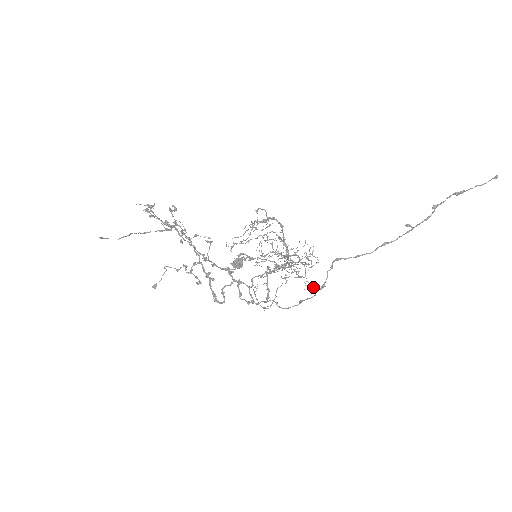
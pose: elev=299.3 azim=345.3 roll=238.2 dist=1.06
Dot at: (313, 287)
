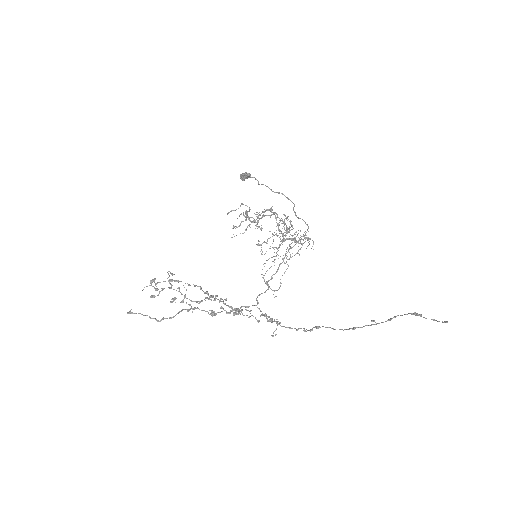
Dot at: (304, 330)
